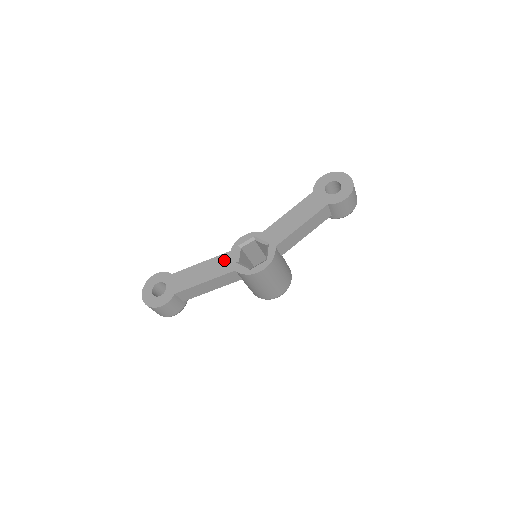
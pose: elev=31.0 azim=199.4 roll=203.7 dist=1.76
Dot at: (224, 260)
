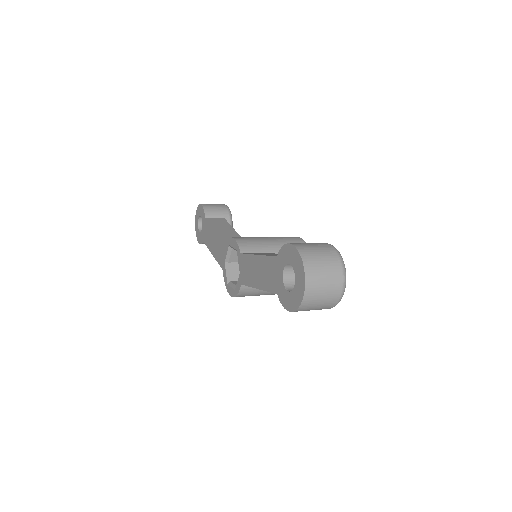
Dot at: (221, 249)
